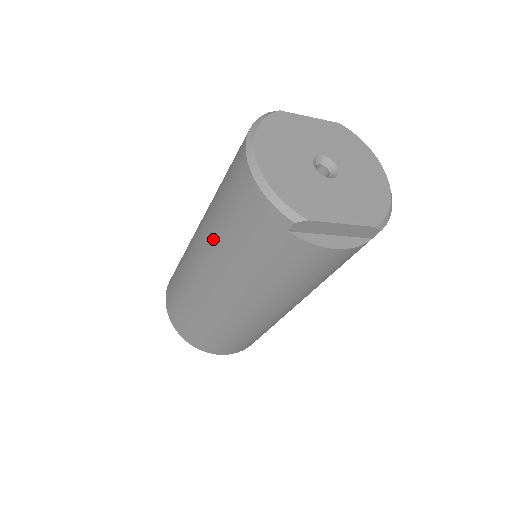
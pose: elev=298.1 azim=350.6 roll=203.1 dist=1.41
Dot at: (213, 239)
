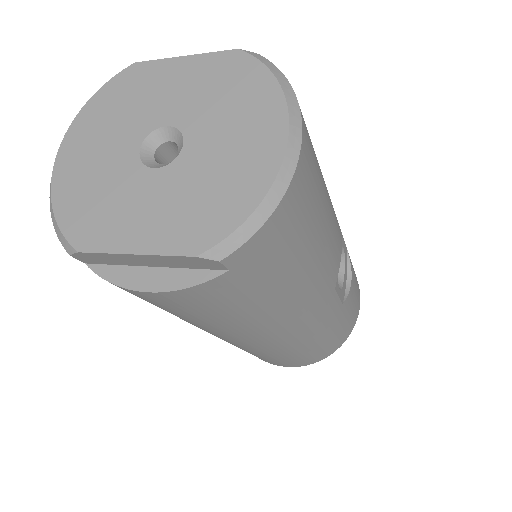
Dot at: occluded
